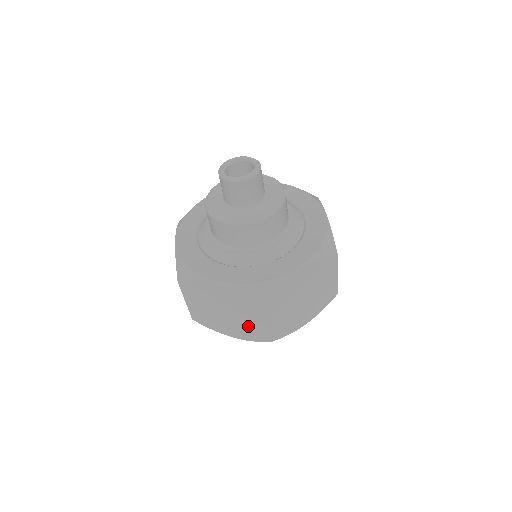
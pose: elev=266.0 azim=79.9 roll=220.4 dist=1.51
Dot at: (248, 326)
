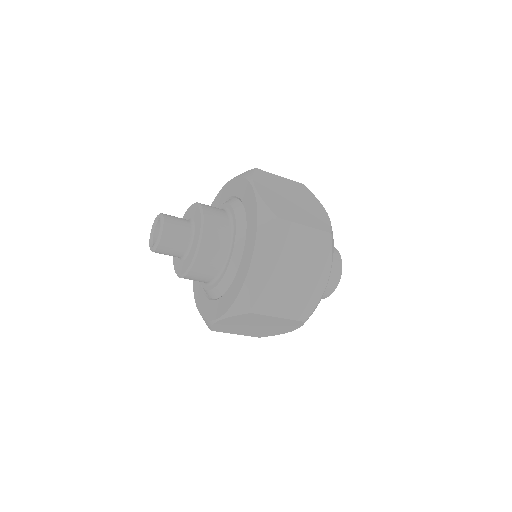
Dot at: (278, 324)
